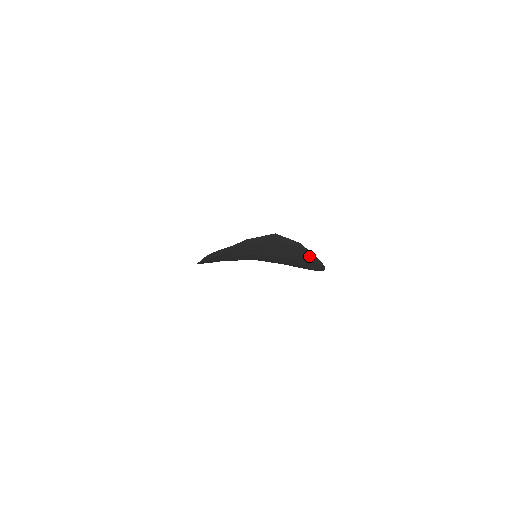
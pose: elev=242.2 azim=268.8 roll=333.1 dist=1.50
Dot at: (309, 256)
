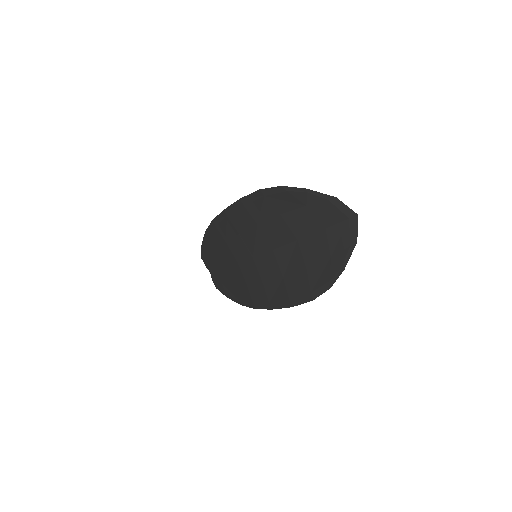
Dot at: (338, 265)
